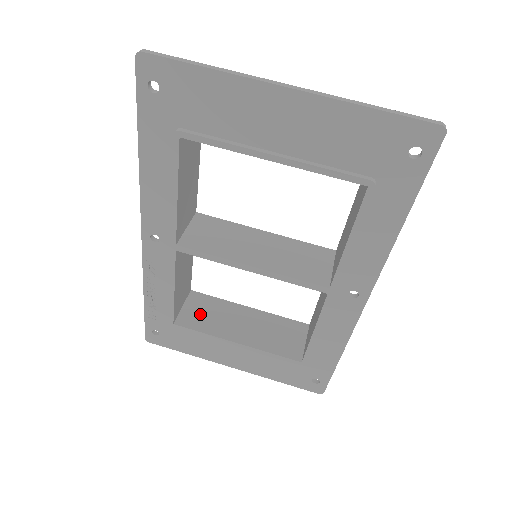
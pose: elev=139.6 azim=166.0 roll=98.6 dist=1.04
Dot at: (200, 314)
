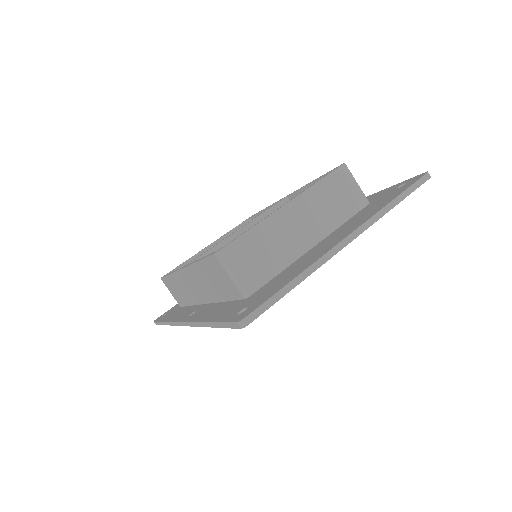
Dot at: occluded
